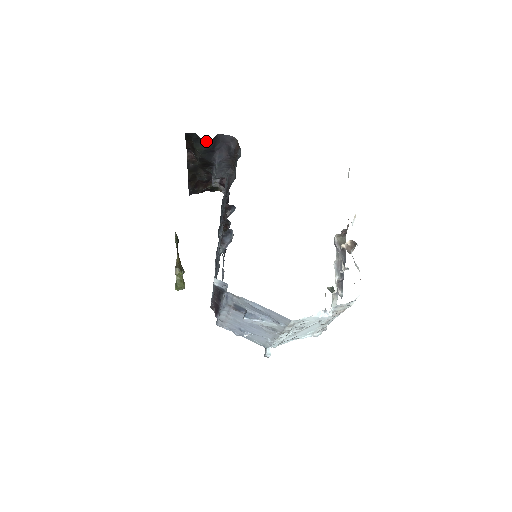
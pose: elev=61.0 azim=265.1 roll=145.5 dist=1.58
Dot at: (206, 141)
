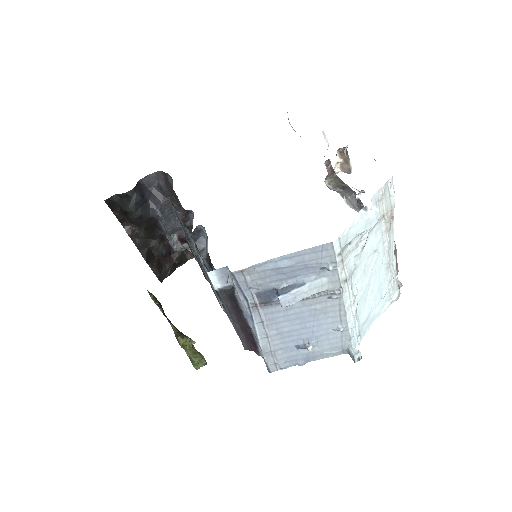
Dot at: (130, 192)
